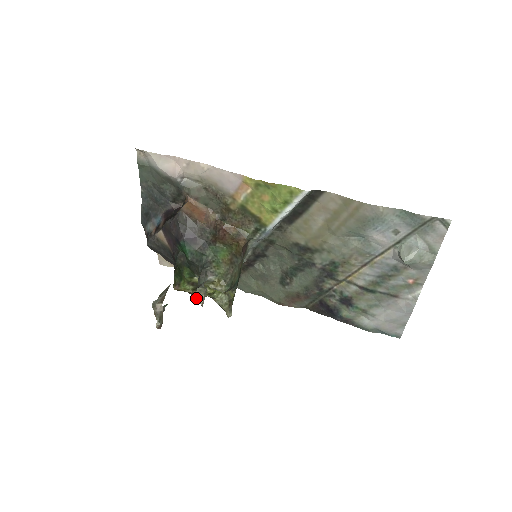
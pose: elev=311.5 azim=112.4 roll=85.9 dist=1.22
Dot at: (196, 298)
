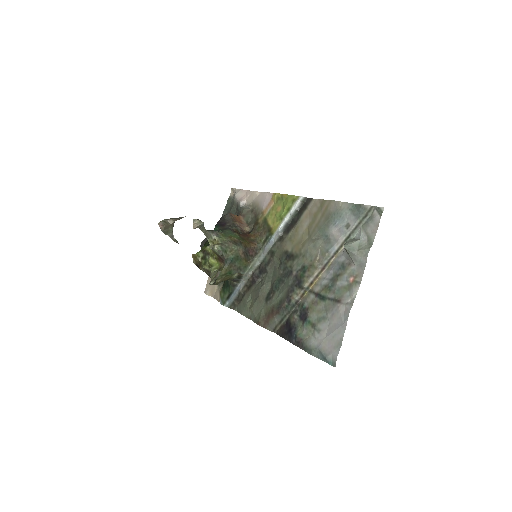
Dot at: (193, 221)
